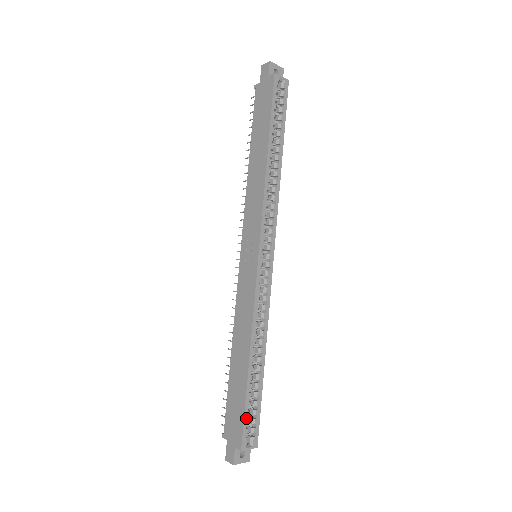
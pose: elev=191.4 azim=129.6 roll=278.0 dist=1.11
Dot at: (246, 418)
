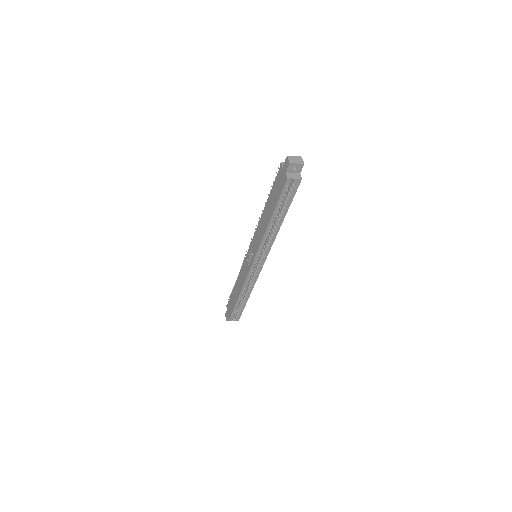
Dot at: (233, 313)
